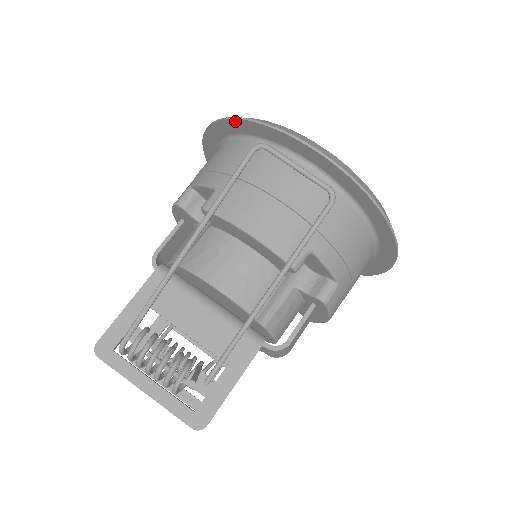
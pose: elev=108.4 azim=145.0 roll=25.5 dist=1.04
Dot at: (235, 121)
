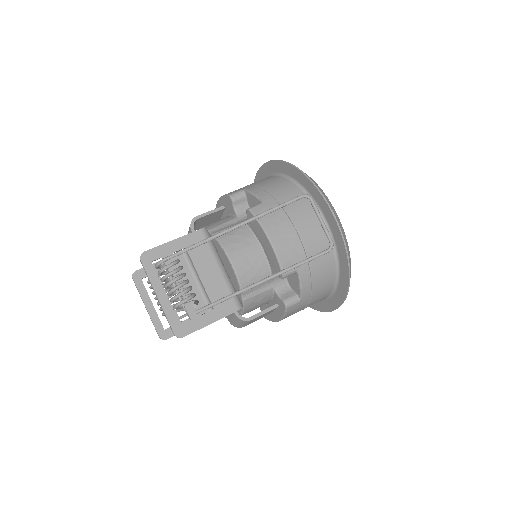
Dot at: (296, 169)
